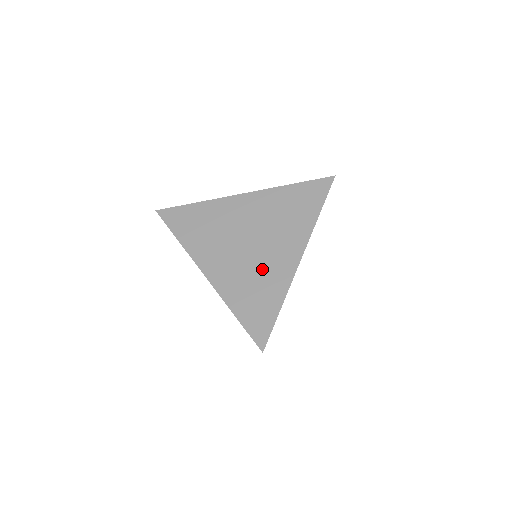
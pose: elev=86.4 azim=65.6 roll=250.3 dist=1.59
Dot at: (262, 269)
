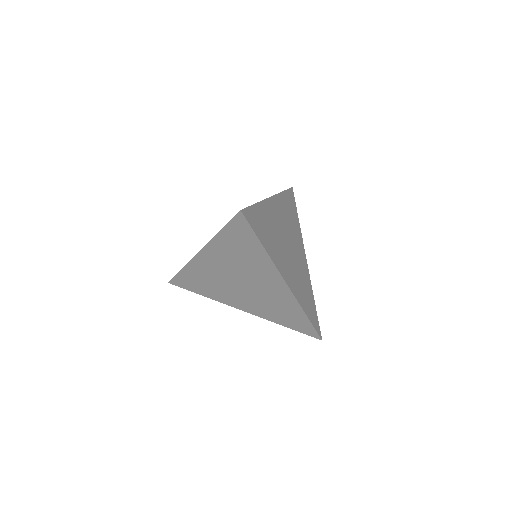
Dot at: (269, 298)
